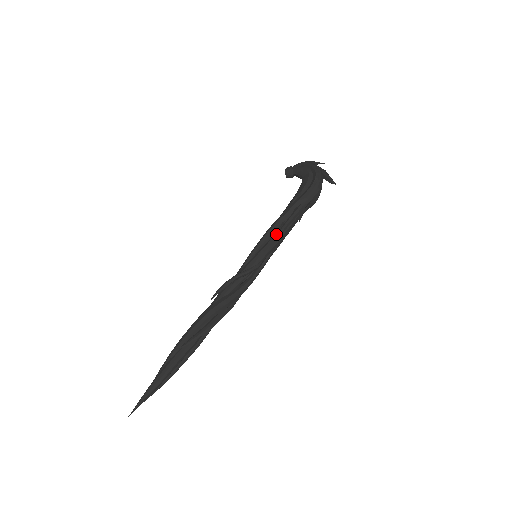
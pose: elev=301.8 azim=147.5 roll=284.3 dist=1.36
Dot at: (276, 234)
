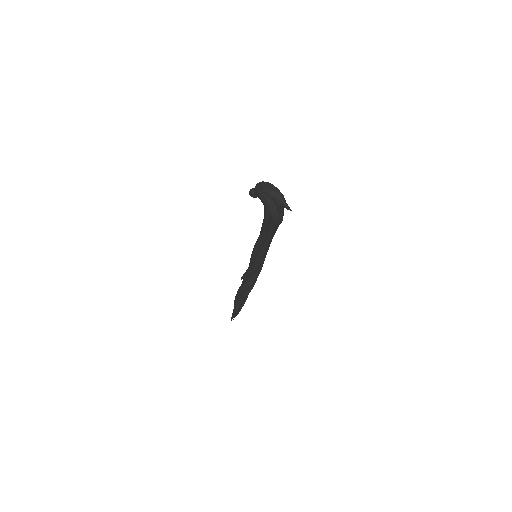
Dot at: occluded
